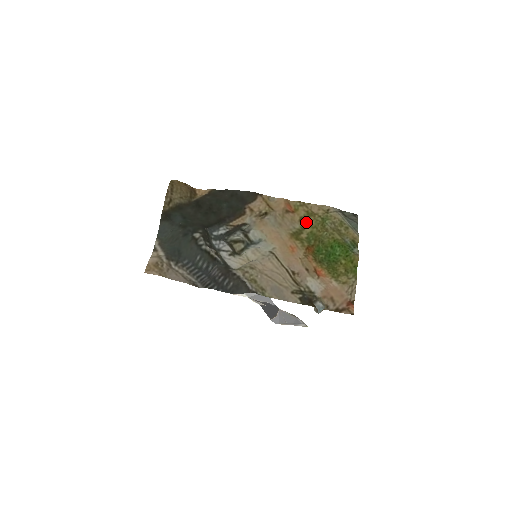
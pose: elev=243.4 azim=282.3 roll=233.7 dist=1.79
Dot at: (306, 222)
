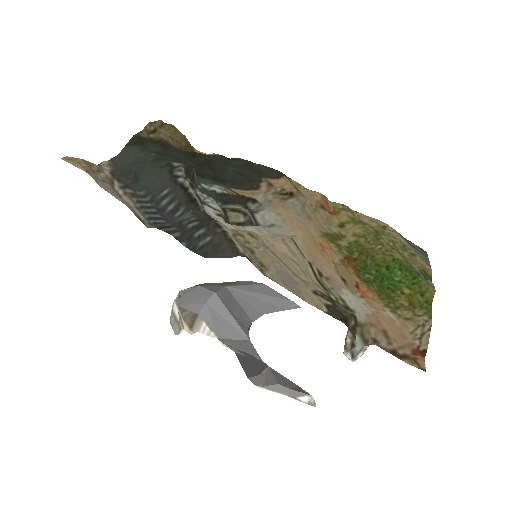
Dot at: (349, 229)
